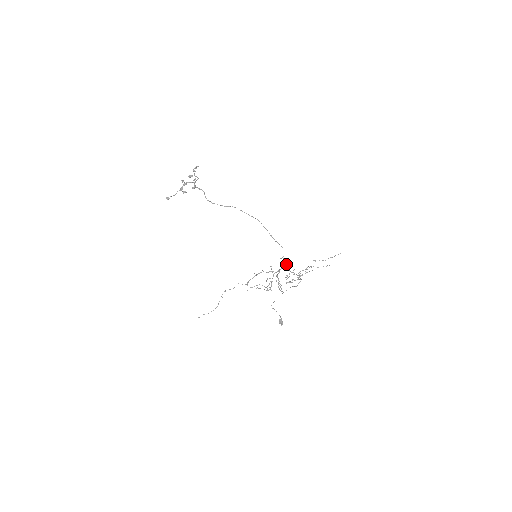
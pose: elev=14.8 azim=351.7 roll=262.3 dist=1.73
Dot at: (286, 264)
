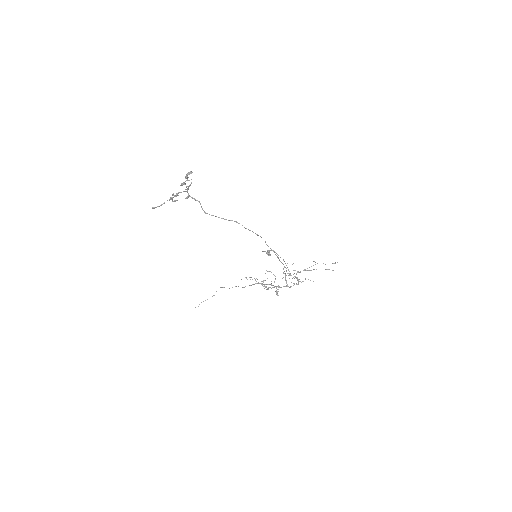
Dot at: (287, 286)
